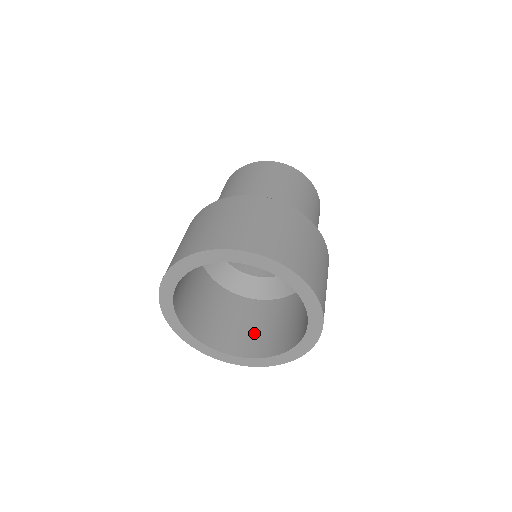
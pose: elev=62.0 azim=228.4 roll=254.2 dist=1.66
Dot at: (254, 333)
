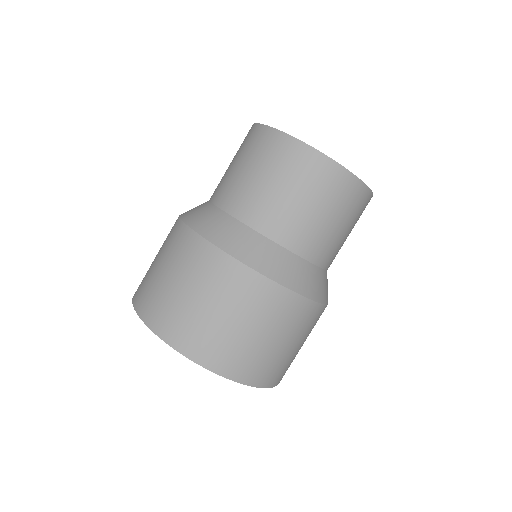
Dot at: occluded
